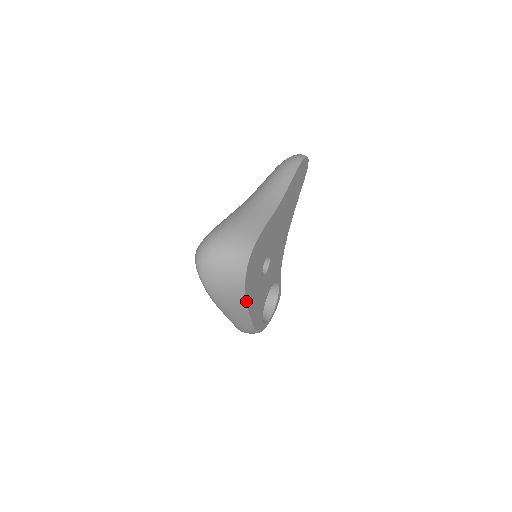
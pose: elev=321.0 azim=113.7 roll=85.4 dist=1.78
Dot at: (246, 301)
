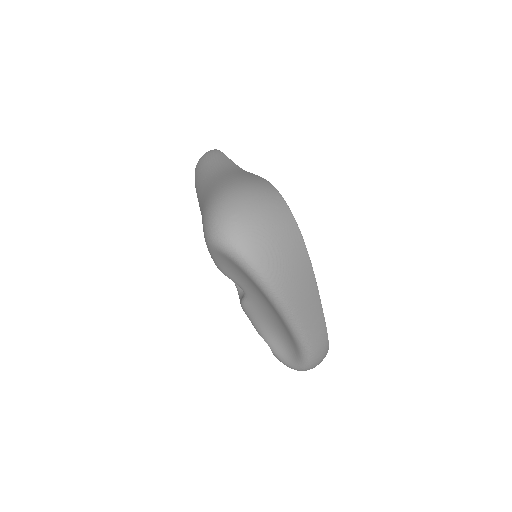
Dot at: (312, 269)
